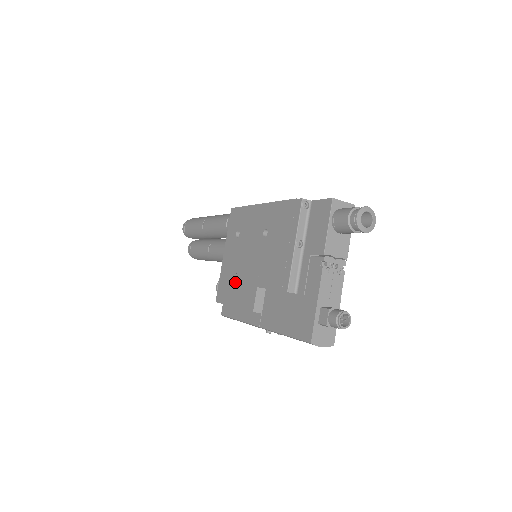
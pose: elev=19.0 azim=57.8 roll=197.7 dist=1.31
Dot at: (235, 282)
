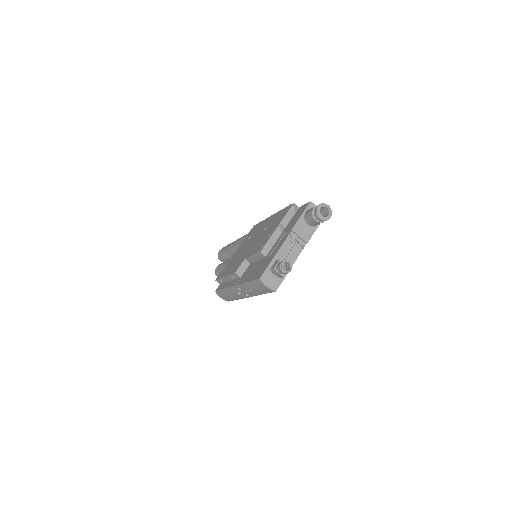
Dot at: (233, 263)
